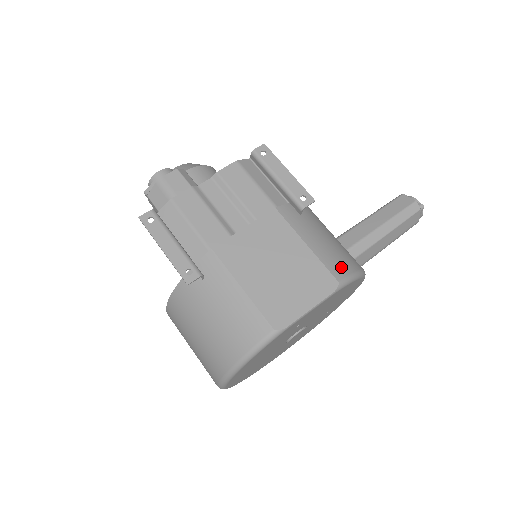
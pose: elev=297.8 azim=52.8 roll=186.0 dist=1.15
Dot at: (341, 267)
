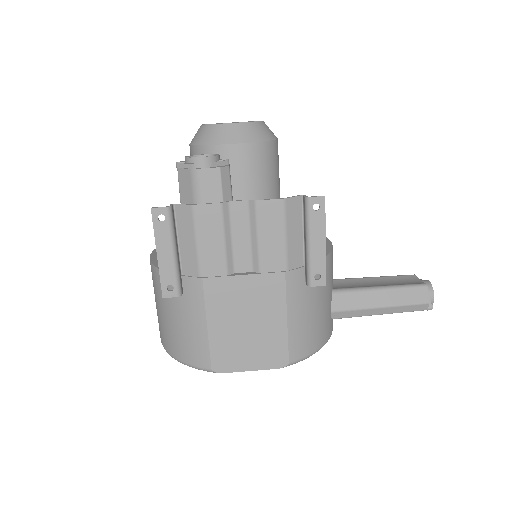
Dot at: (303, 348)
